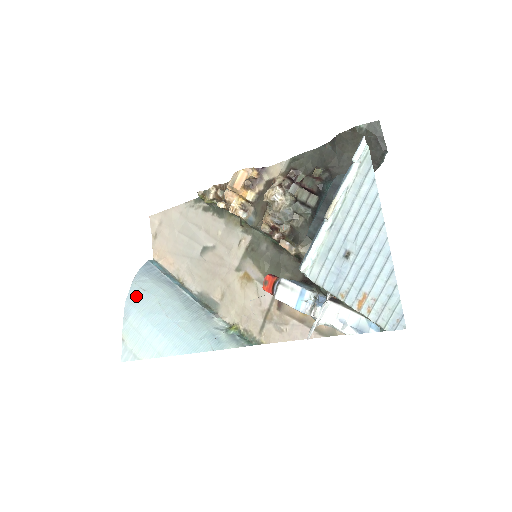
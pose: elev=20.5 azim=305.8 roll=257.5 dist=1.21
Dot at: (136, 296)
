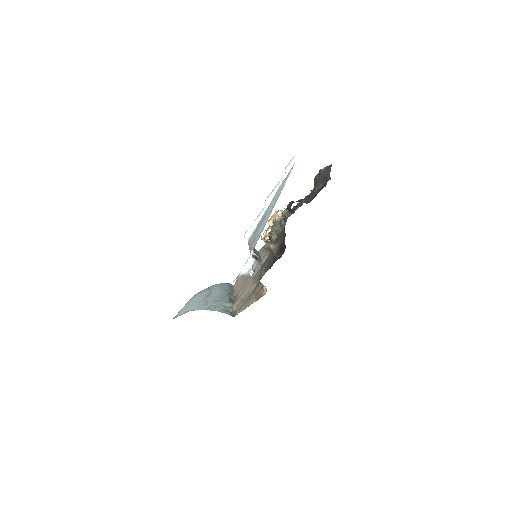
Dot at: (204, 291)
